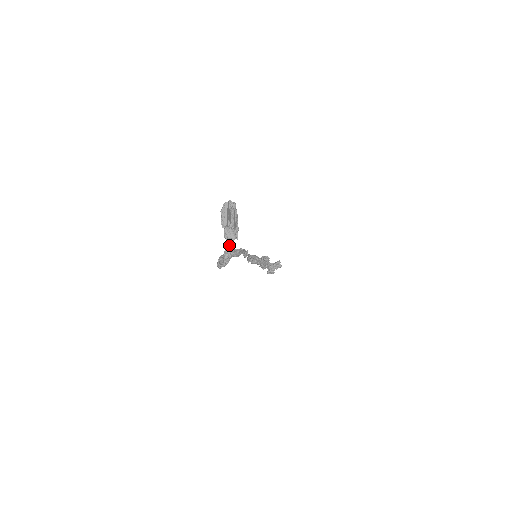
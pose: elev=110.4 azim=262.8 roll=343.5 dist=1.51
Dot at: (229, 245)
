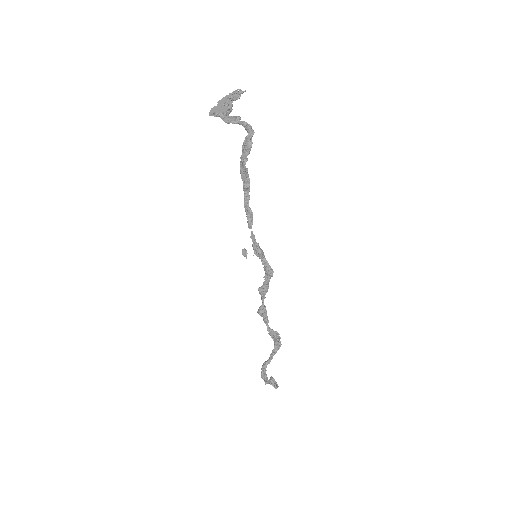
Dot at: (241, 122)
